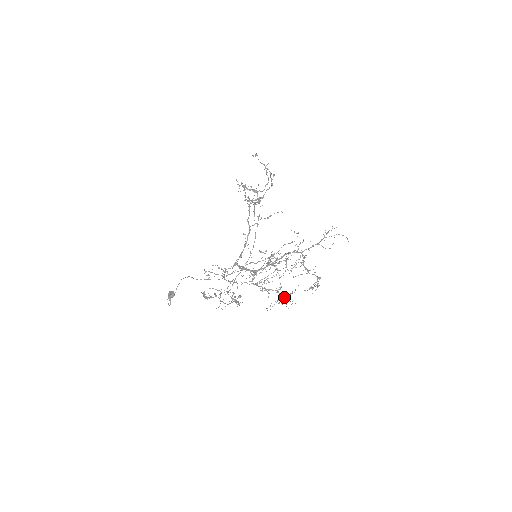
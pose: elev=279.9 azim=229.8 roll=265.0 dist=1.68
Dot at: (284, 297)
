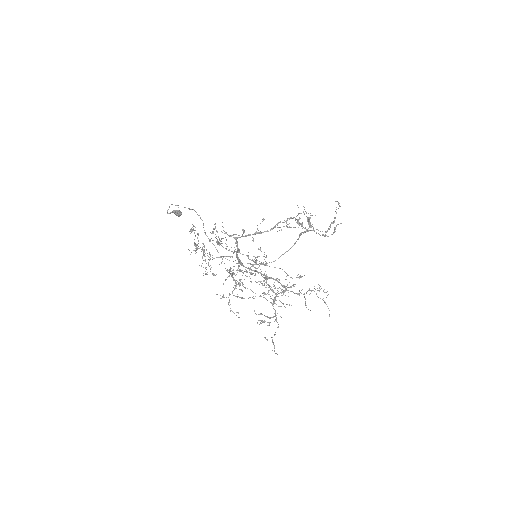
Dot at: (236, 296)
